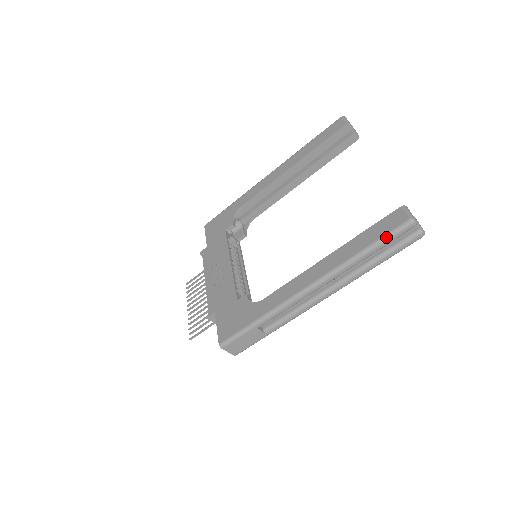
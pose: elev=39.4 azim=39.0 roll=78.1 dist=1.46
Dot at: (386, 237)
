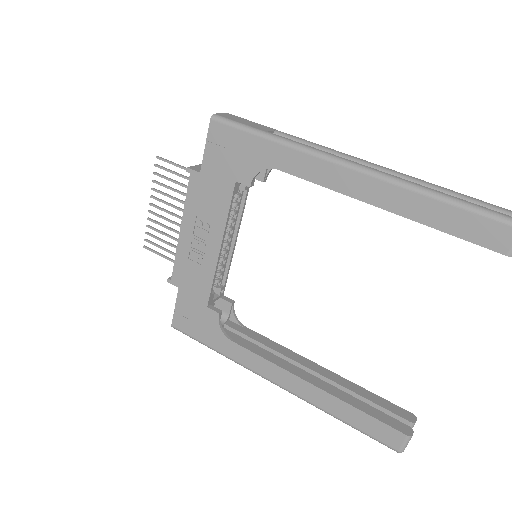
Dot at: occluded
